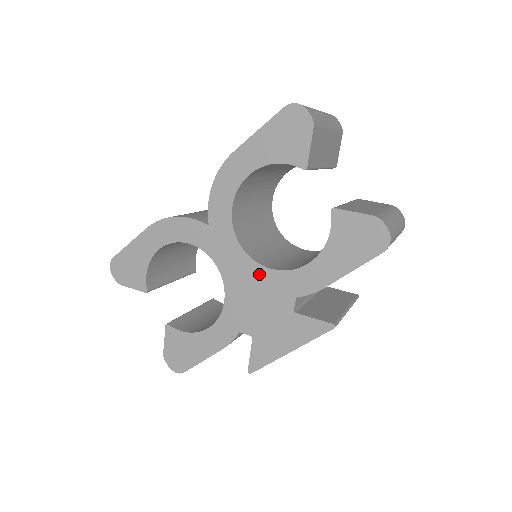
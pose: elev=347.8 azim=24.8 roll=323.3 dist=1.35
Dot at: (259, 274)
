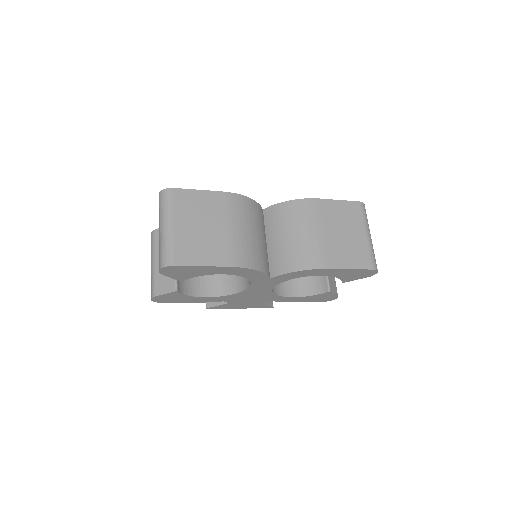
Dot at: (267, 294)
